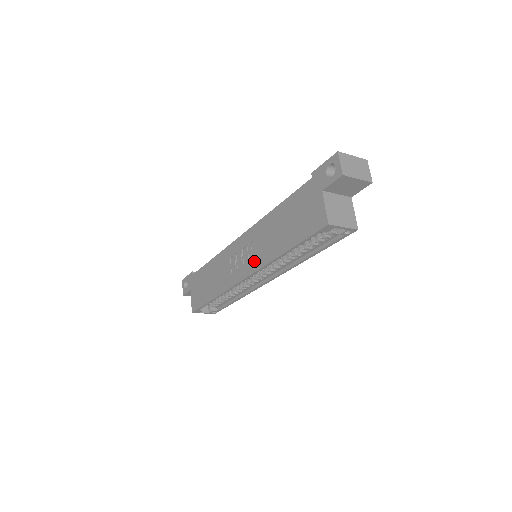
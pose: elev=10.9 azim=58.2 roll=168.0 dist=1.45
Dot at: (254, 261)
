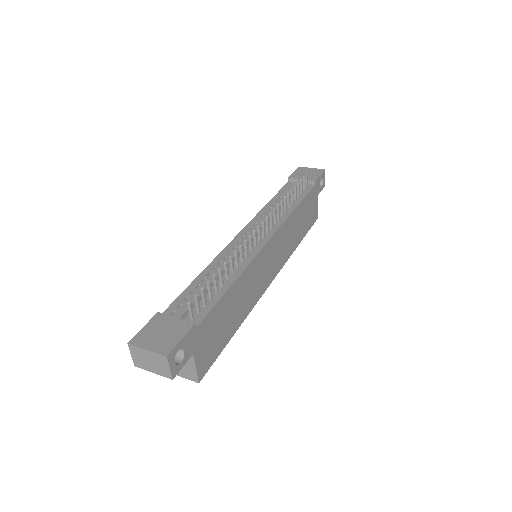
Dot at: occluded
